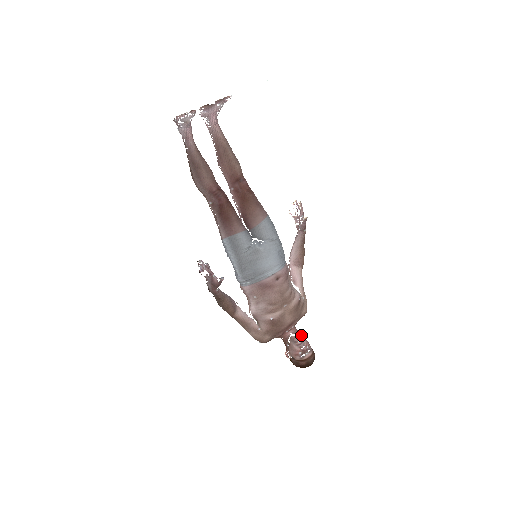
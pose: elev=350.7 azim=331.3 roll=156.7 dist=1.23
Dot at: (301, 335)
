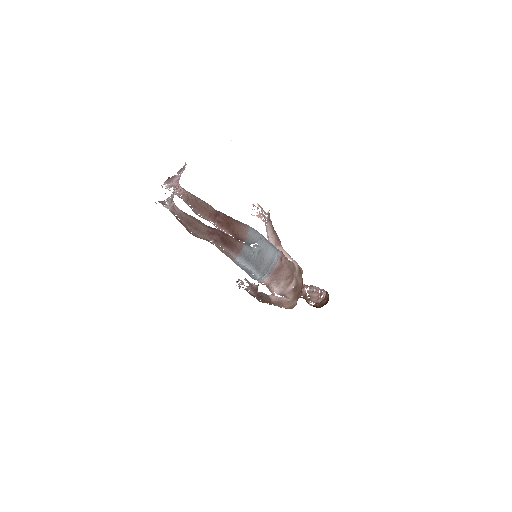
Dot at: (312, 286)
